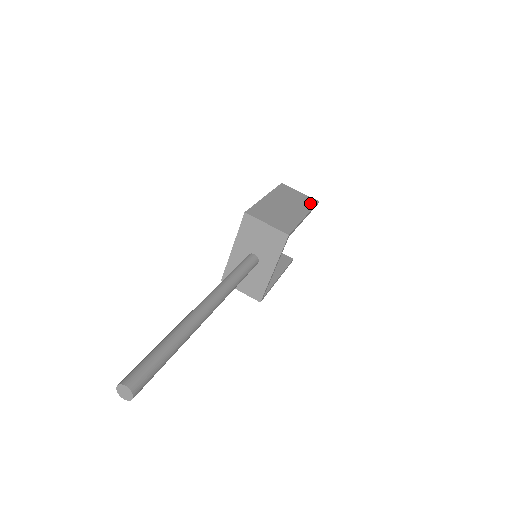
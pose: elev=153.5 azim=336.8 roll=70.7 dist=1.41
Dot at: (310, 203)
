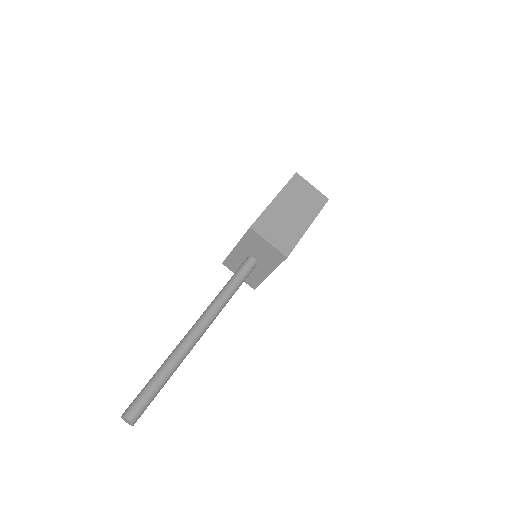
Dot at: (319, 204)
